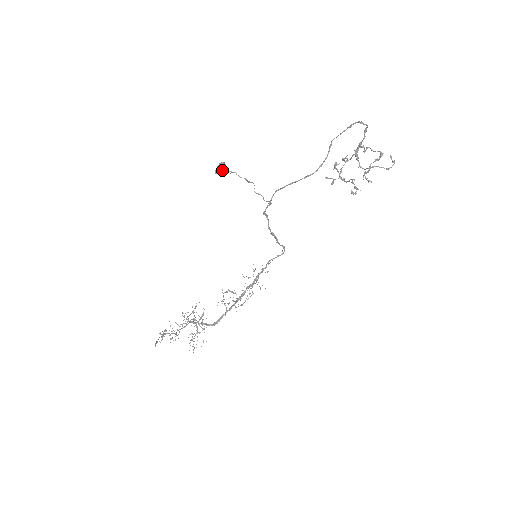
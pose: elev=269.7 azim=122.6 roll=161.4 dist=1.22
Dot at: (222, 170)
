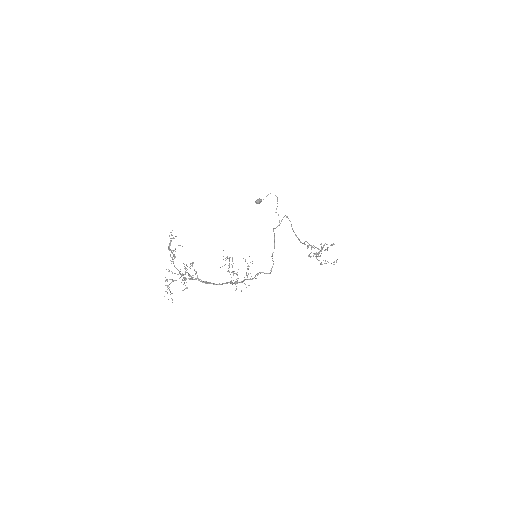
Dot at: (260, 200)
